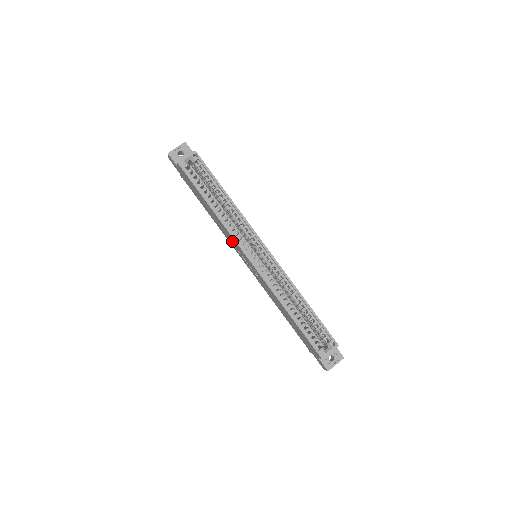
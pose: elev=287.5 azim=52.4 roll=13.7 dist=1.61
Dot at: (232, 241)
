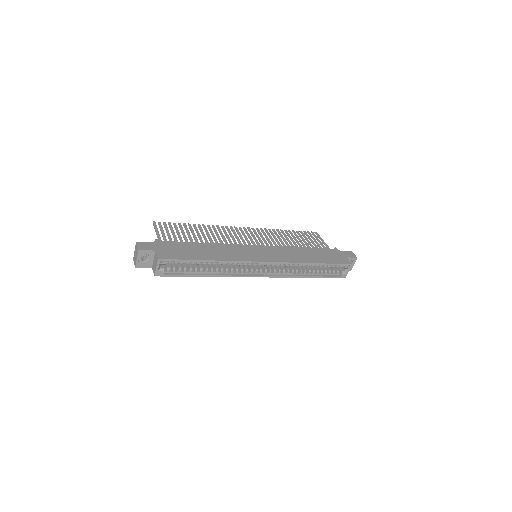
Dot at: occluded
